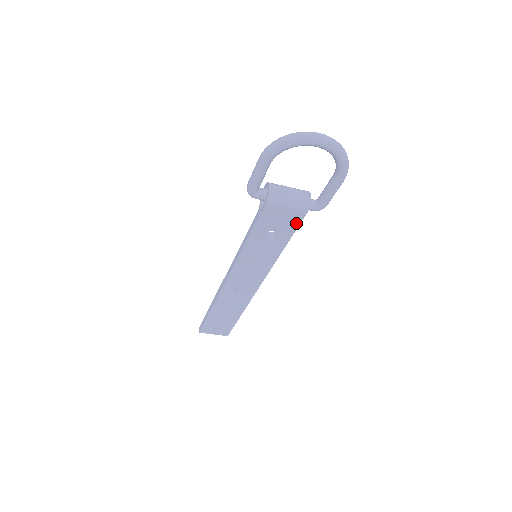
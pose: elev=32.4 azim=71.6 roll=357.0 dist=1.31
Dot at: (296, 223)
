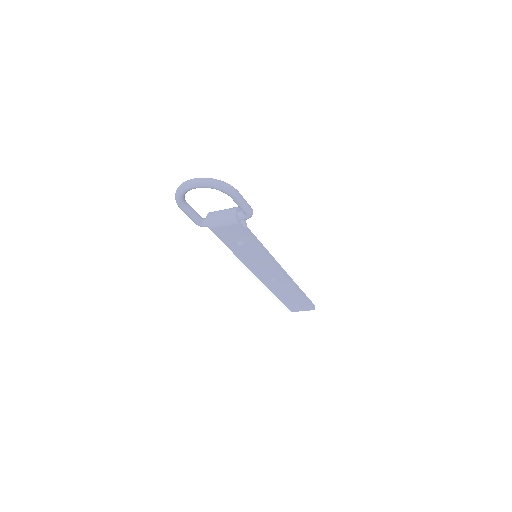
Dot at: (243, 232)
